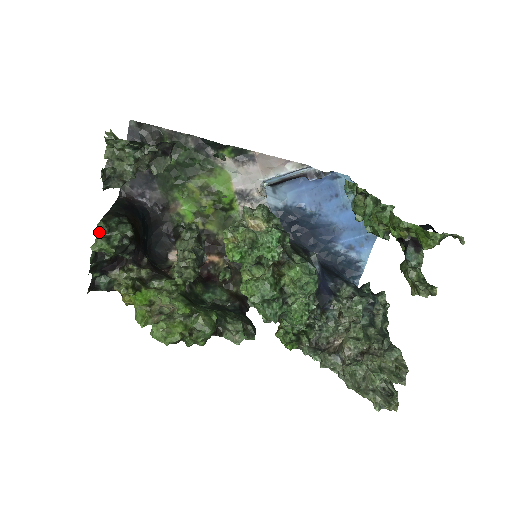
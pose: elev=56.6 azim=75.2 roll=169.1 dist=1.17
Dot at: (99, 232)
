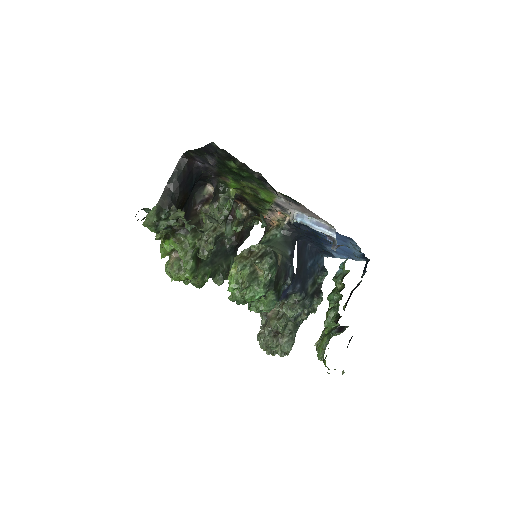
Dot at: occluded
